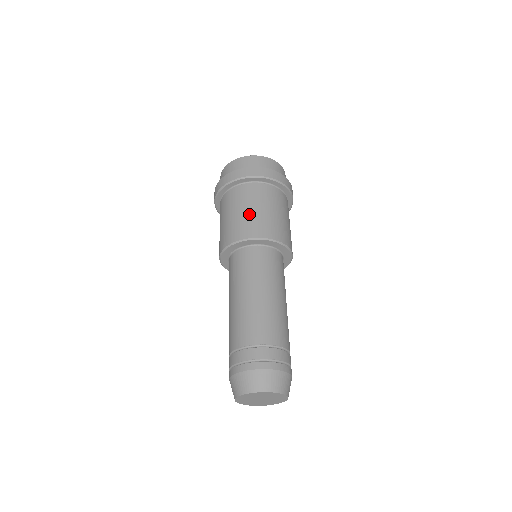
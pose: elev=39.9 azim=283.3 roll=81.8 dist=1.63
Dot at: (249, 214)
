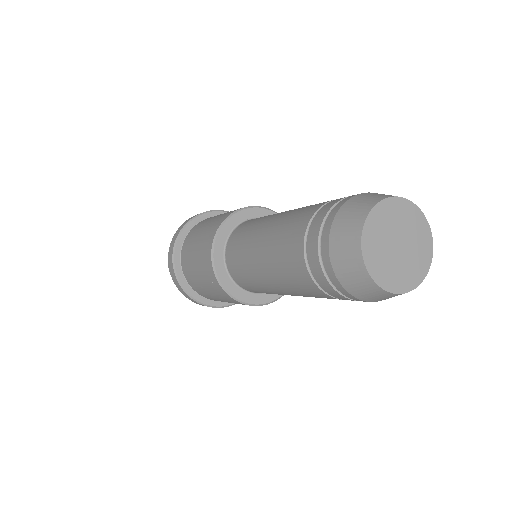
Dot at: occluded
